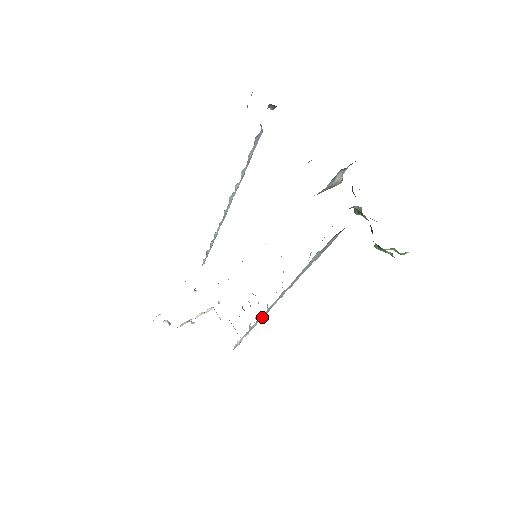
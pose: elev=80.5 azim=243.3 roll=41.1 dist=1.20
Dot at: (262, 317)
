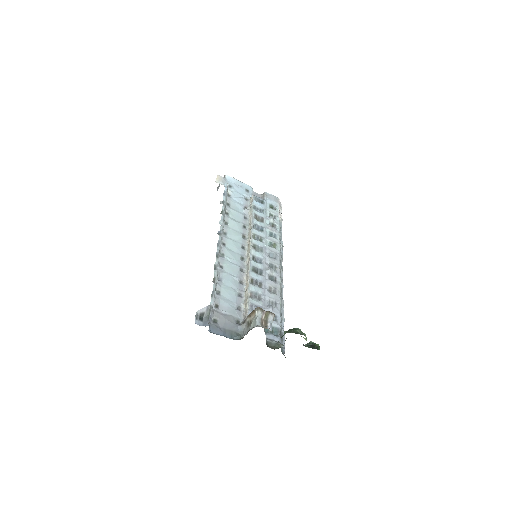
Dot at: occluded
